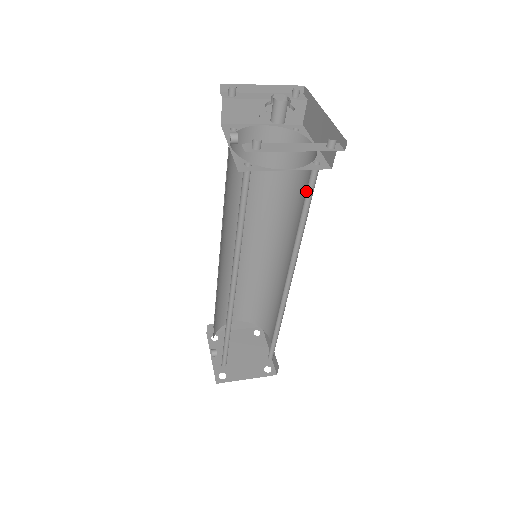
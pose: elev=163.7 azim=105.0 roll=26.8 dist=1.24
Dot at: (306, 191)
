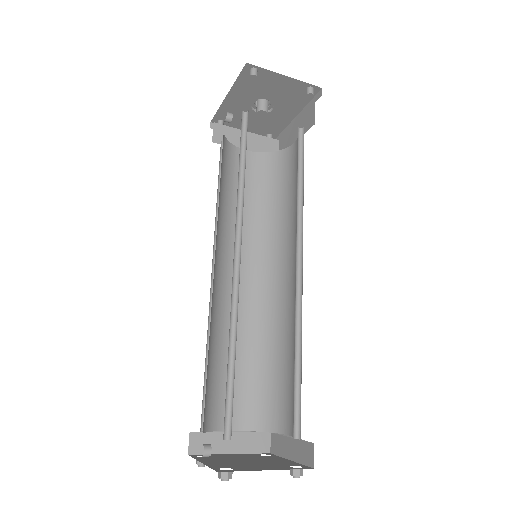
Dot at: (296, 179)
